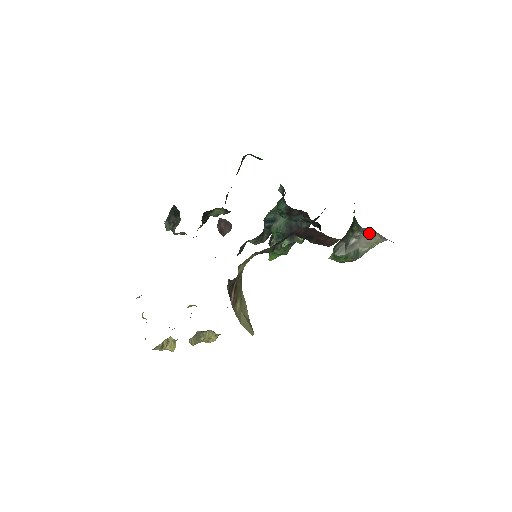
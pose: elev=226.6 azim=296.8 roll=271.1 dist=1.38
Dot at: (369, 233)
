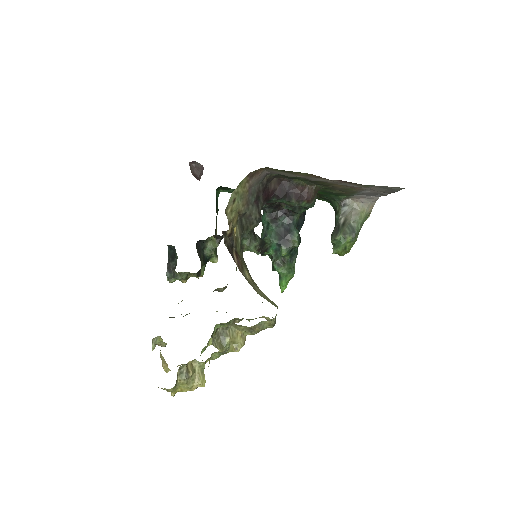
Dot at: (350, 204)
